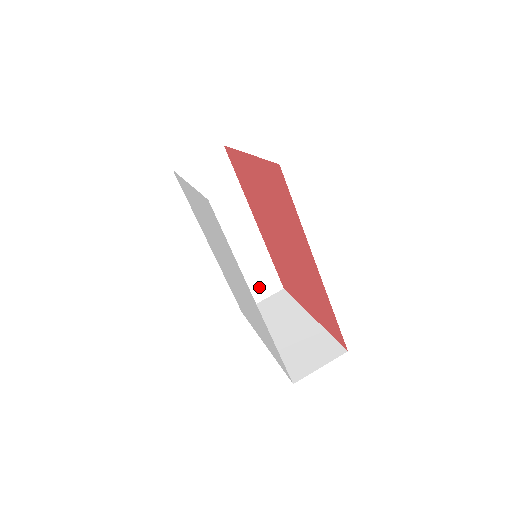
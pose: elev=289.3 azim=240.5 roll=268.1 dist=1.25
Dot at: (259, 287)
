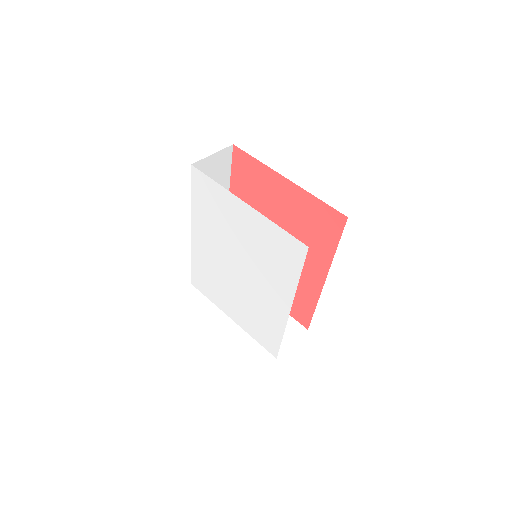
Dot at: occluded
